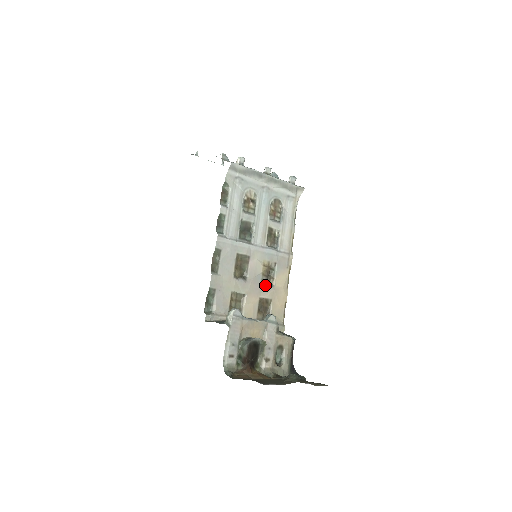
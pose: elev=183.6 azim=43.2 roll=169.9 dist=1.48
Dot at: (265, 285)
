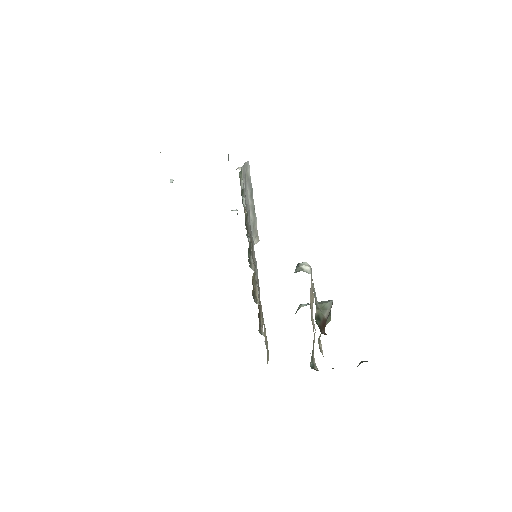
Dot at: occluded
